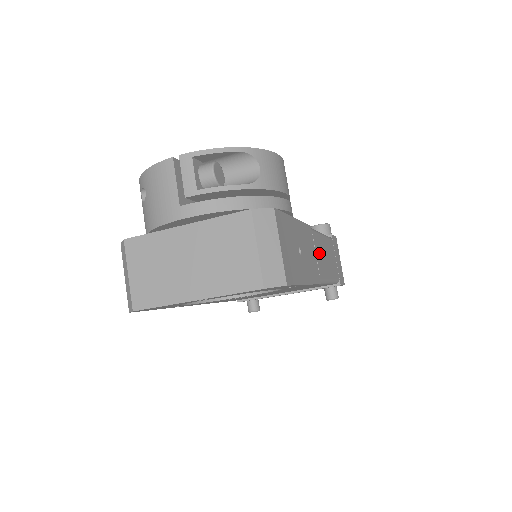
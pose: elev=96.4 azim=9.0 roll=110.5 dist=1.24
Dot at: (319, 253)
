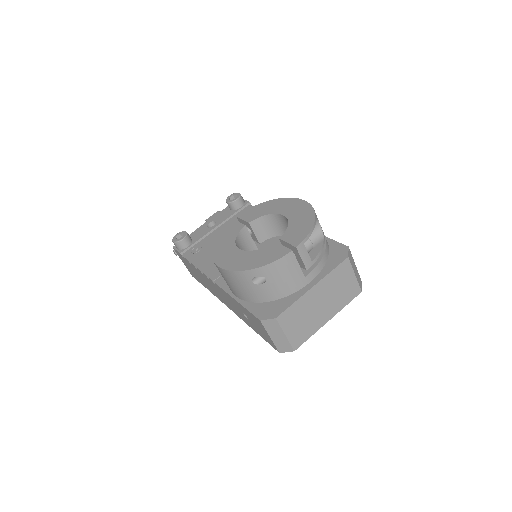
Dot at: occluded
